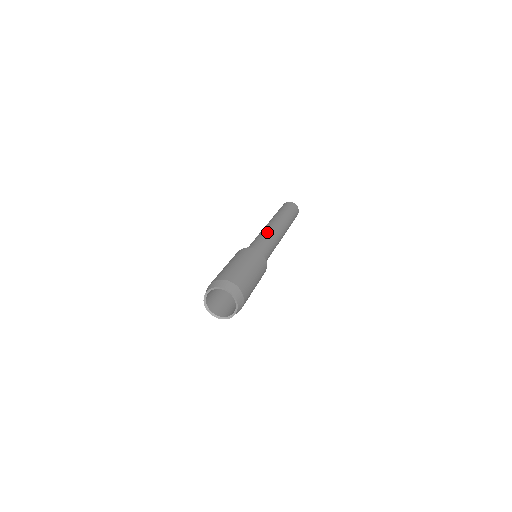
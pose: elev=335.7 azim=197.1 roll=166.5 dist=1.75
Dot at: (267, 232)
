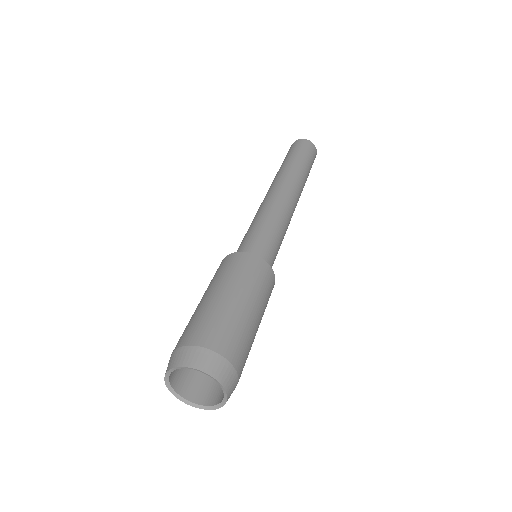
Dot at: (276, 208)
